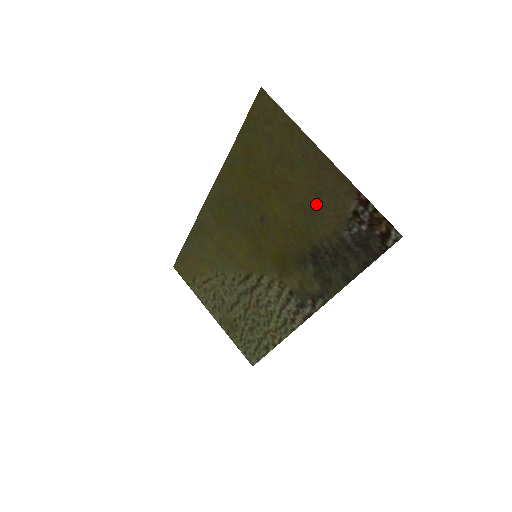
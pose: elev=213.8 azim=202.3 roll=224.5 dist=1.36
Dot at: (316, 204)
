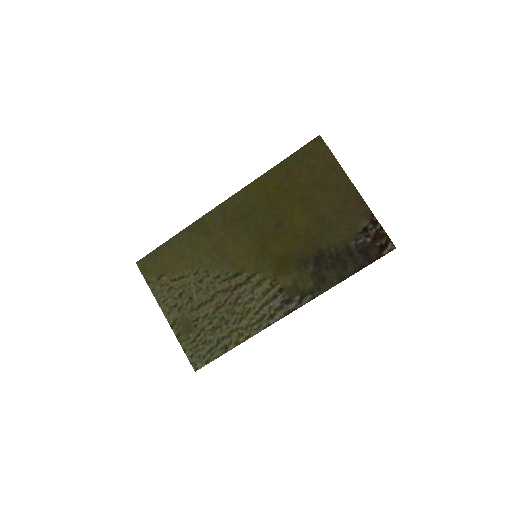
Dot at: (335, 219)
